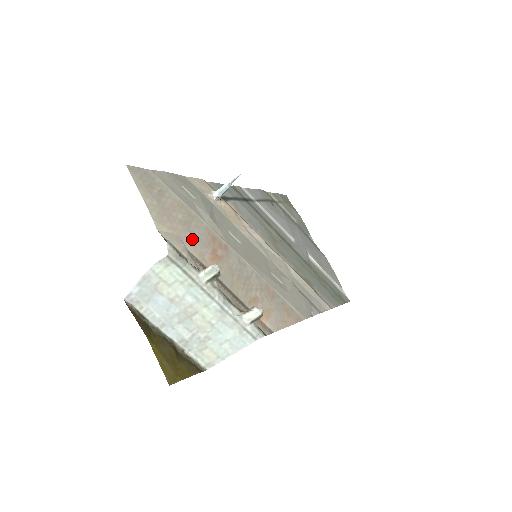
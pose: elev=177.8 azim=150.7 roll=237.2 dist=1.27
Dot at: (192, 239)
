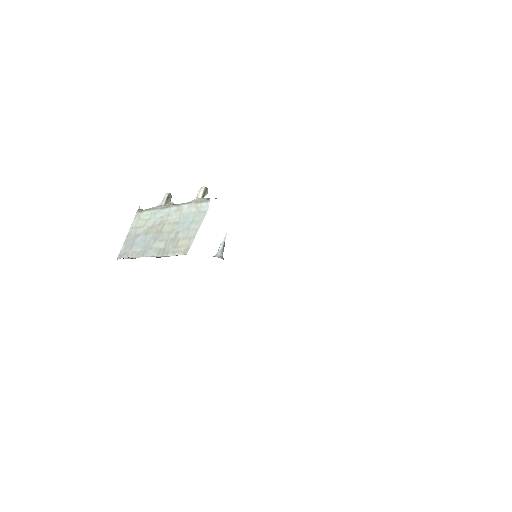
Dot at: occluded
